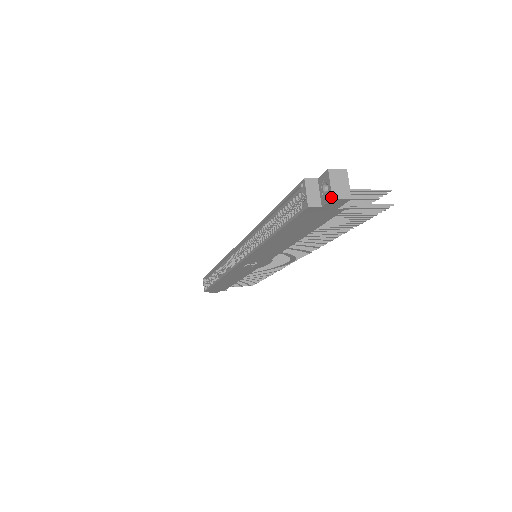
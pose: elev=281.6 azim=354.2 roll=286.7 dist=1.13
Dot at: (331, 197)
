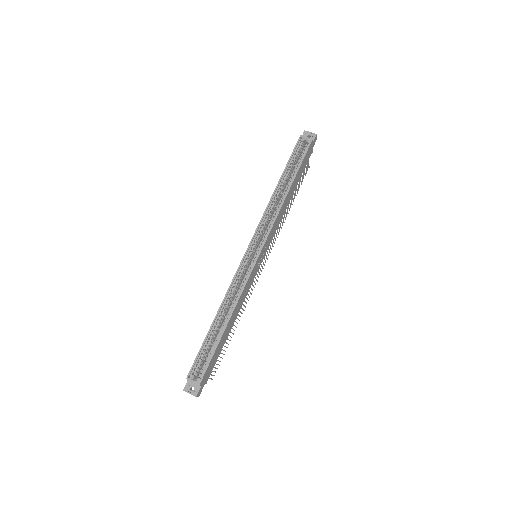
Dot at: (316, 134)
